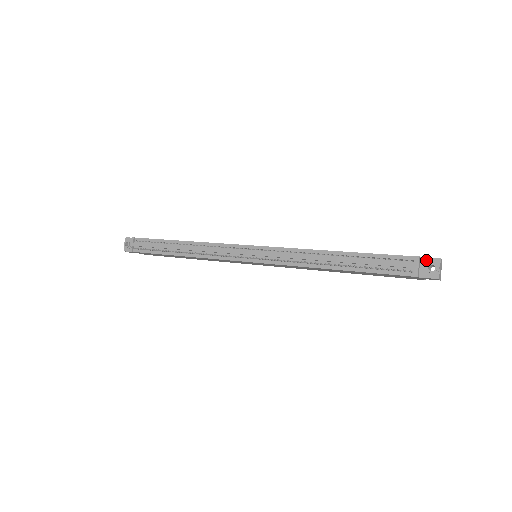
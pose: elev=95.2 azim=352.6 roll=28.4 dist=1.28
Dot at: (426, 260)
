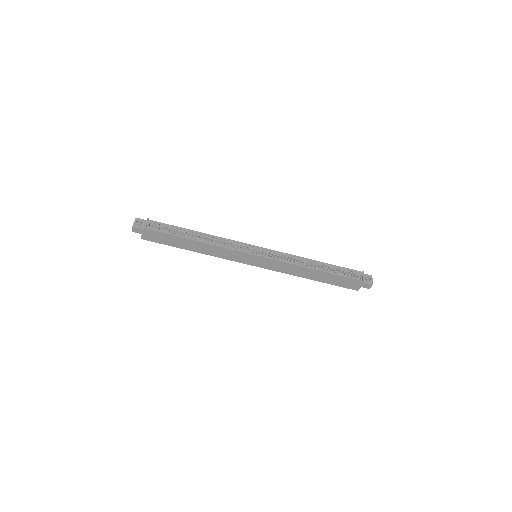
Dot at: (365, 275)
